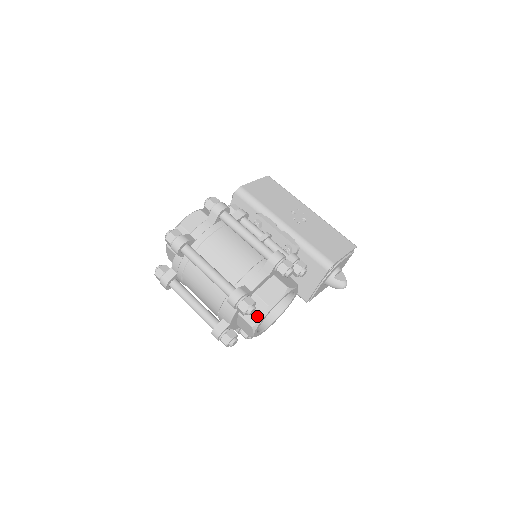
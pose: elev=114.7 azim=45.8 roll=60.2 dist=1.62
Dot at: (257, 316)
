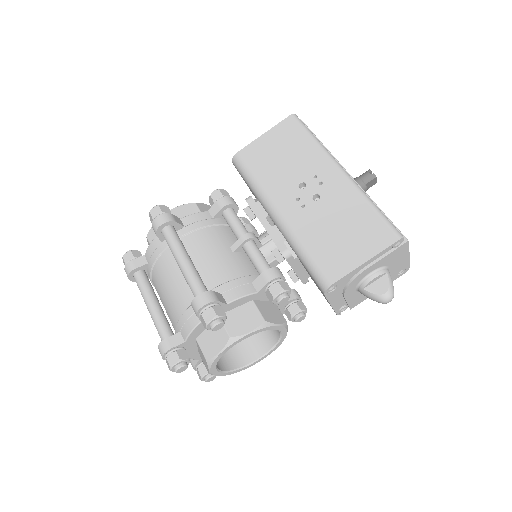
Dot at: (206, 365)
